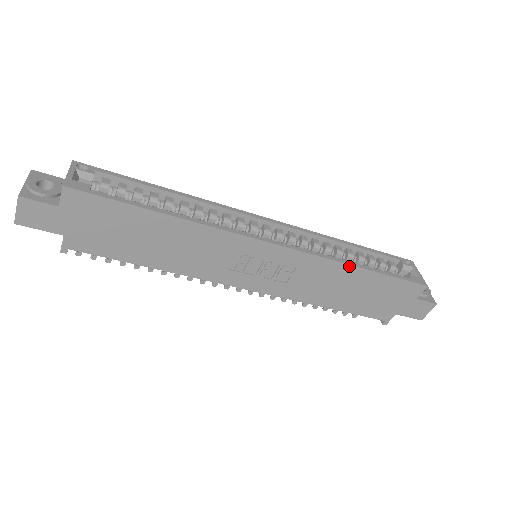
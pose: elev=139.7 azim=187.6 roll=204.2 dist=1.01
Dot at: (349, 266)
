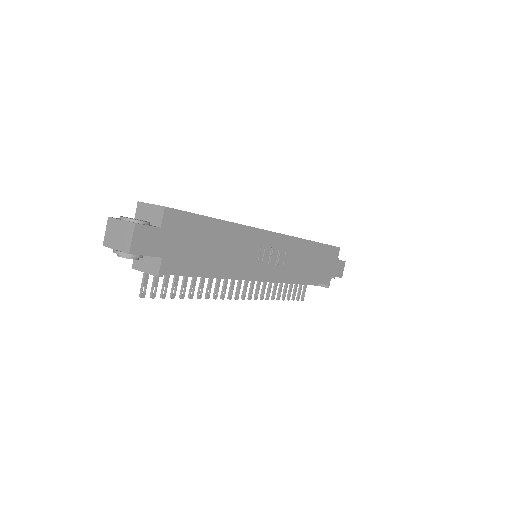
Dot at: (308, 241)
